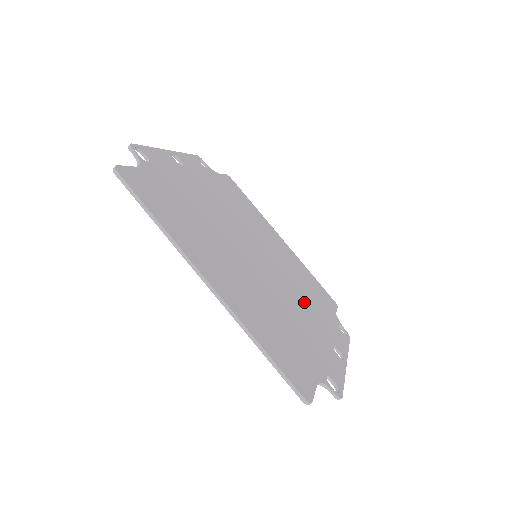
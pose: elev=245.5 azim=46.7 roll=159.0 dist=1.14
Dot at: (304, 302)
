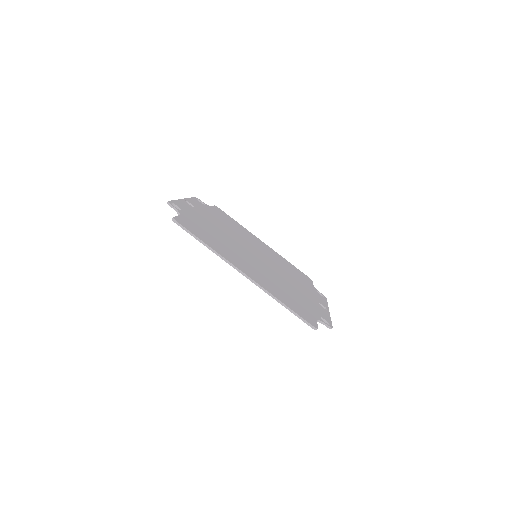
Dot at: (293, 280)
